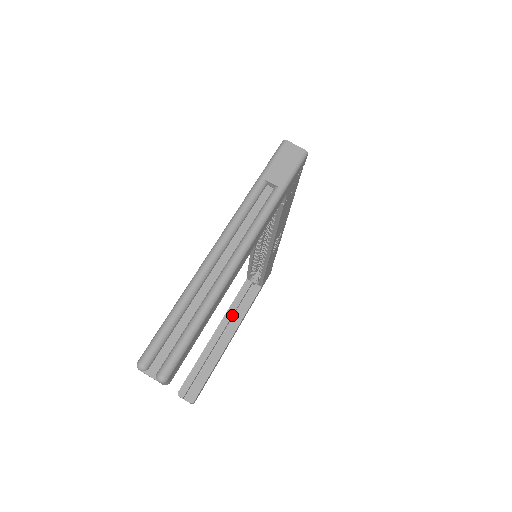
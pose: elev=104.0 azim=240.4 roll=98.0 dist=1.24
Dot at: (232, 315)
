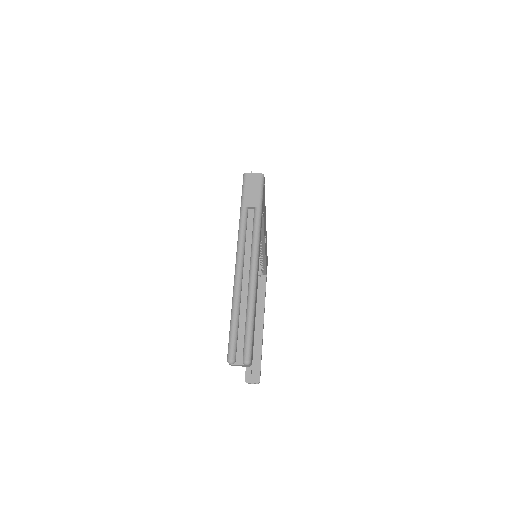
Dot at: occluded
